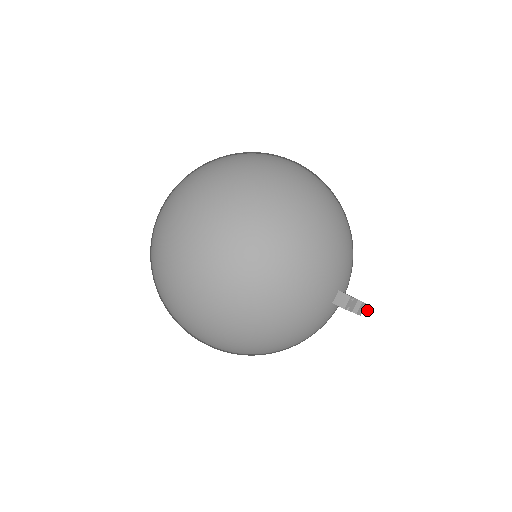
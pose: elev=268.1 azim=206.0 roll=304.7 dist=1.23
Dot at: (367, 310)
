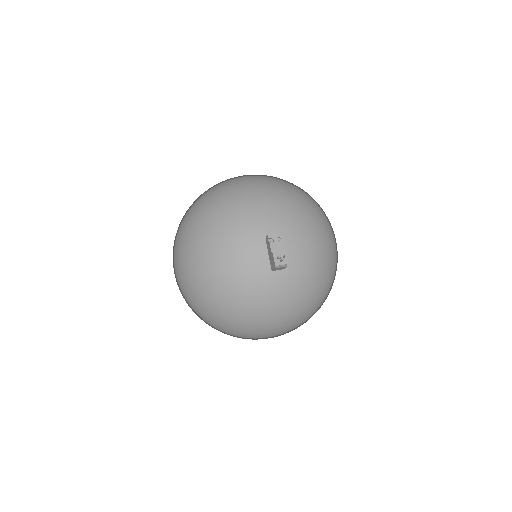
Dot at: (283, 260)
